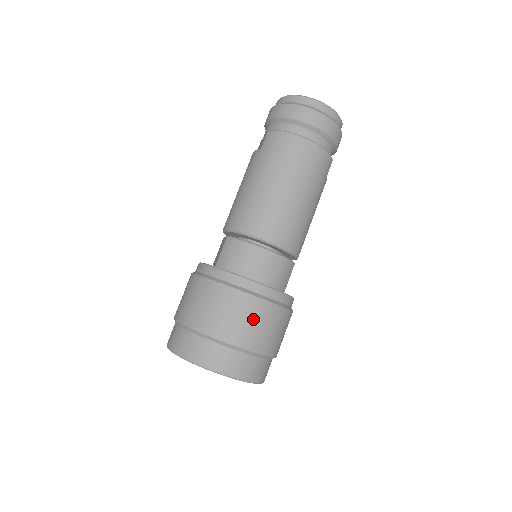
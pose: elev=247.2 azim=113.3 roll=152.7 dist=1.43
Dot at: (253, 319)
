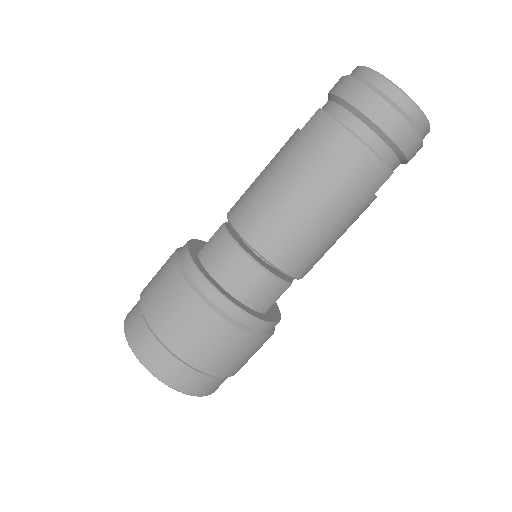
Dot at: (203, 333)
